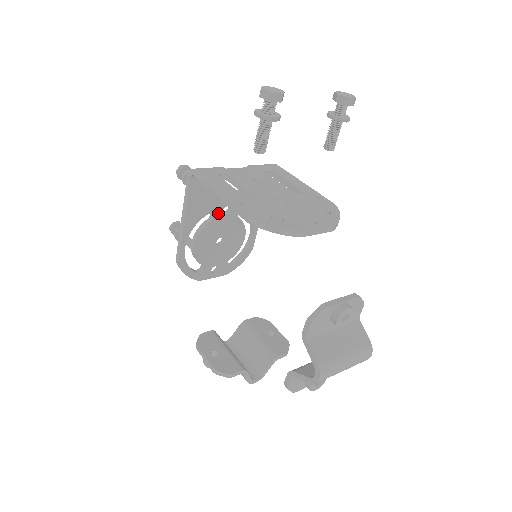
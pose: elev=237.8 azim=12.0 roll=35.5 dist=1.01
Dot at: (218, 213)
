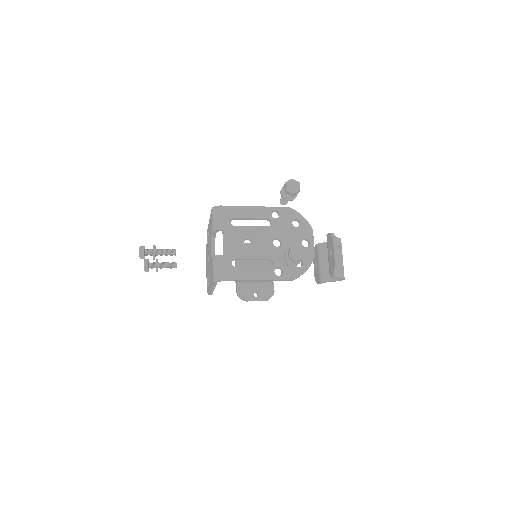
Dot at: occluded
